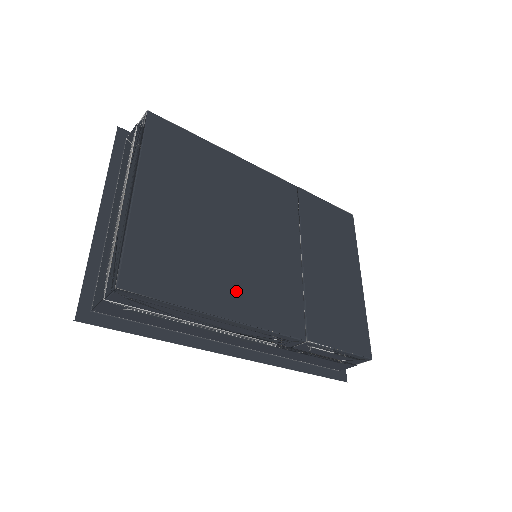
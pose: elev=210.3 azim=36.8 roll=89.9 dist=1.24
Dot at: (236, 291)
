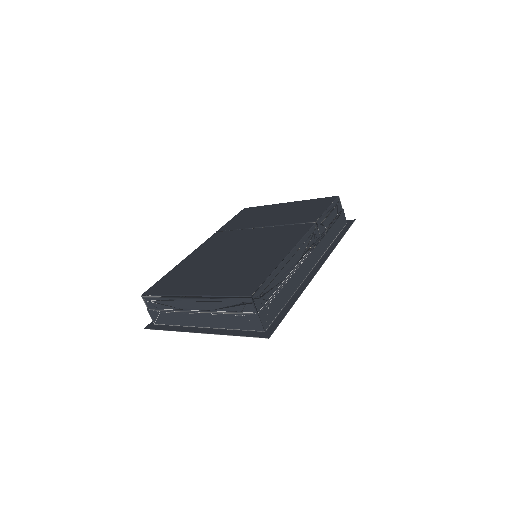
Dot at: (273, 251)
